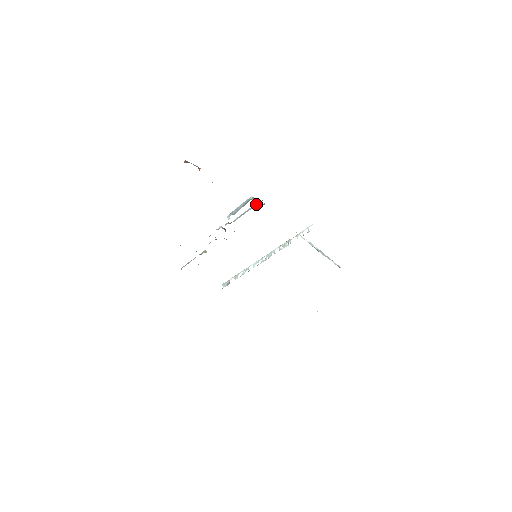
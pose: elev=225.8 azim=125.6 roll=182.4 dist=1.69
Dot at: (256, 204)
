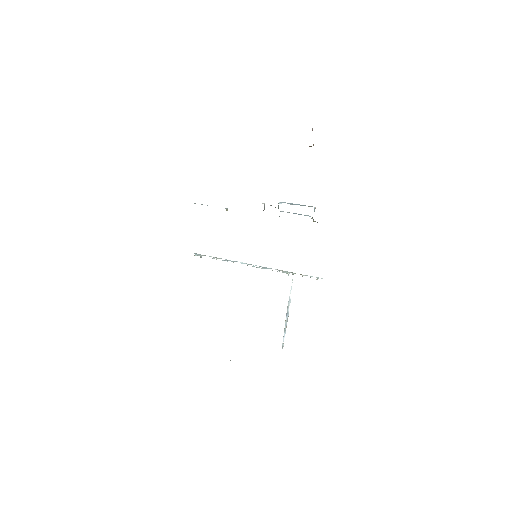
Dot at: occluded
